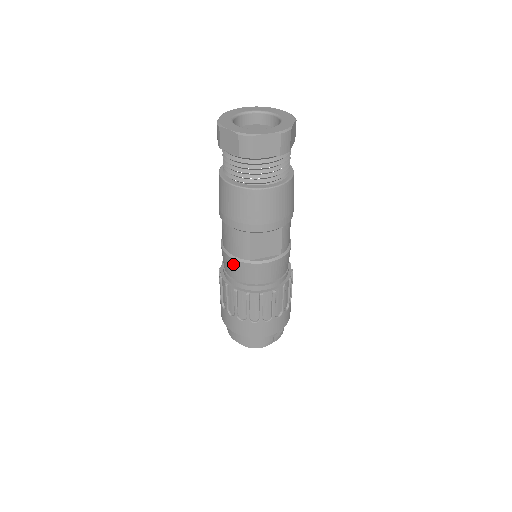
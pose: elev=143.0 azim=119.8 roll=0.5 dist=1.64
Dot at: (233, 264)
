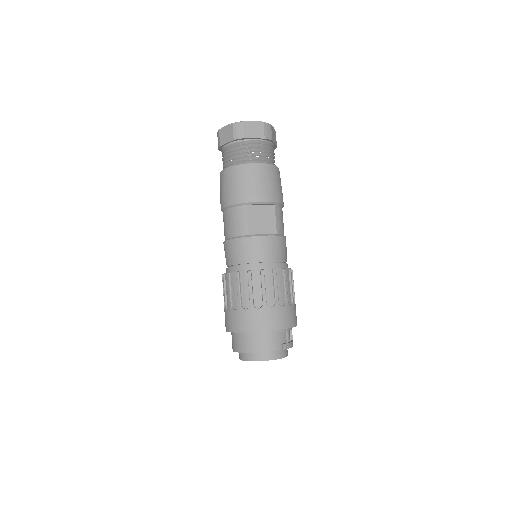
Dot at: (234, 245)
